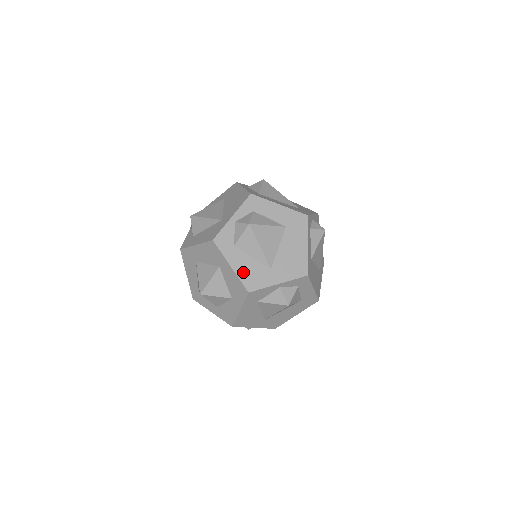
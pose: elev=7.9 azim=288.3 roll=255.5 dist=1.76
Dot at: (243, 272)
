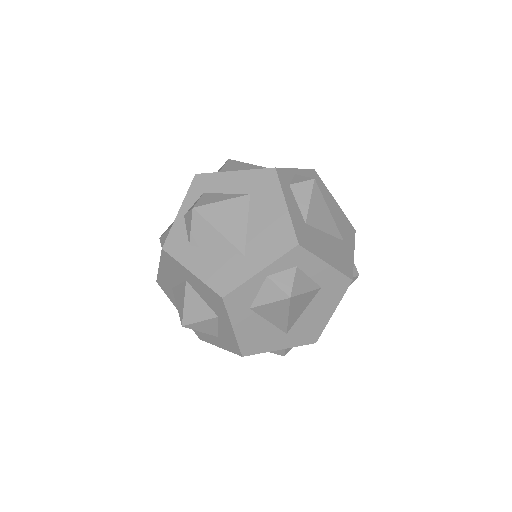
Dot at: (208, 274)
